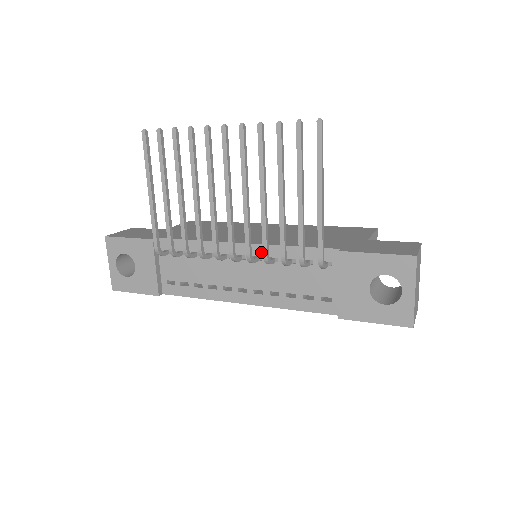
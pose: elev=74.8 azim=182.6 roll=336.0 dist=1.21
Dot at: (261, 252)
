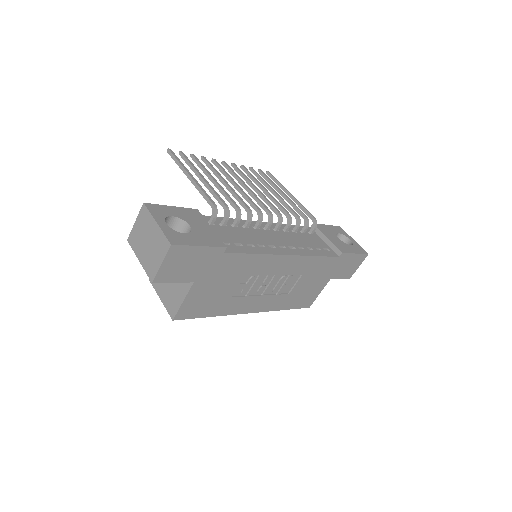
Dot at: occluded
